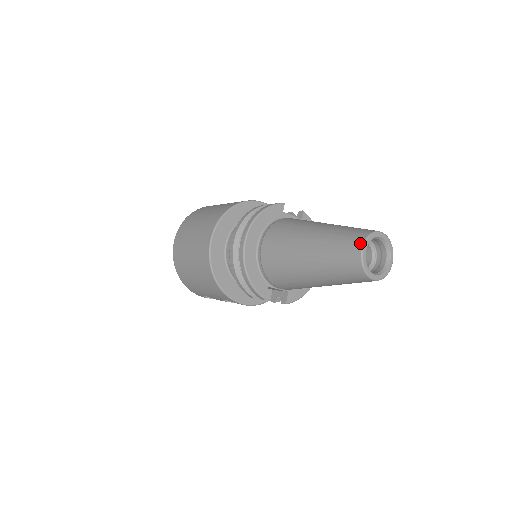
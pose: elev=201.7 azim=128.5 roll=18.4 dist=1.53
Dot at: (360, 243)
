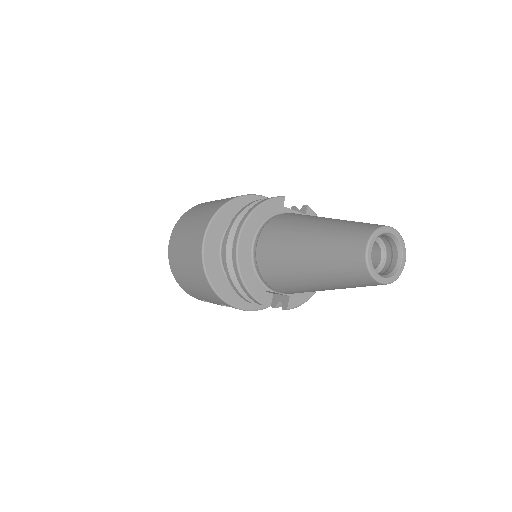
Dot at: (365, 240)
